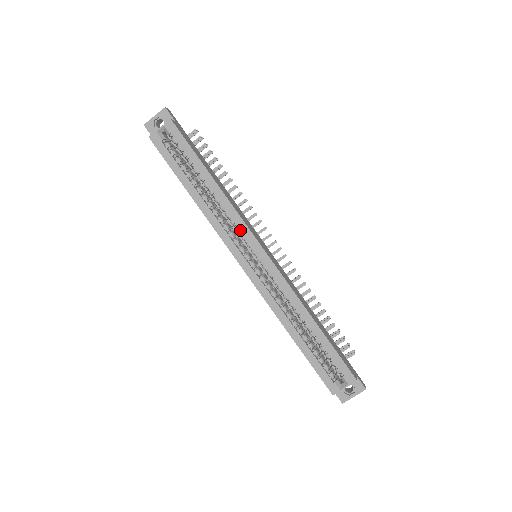
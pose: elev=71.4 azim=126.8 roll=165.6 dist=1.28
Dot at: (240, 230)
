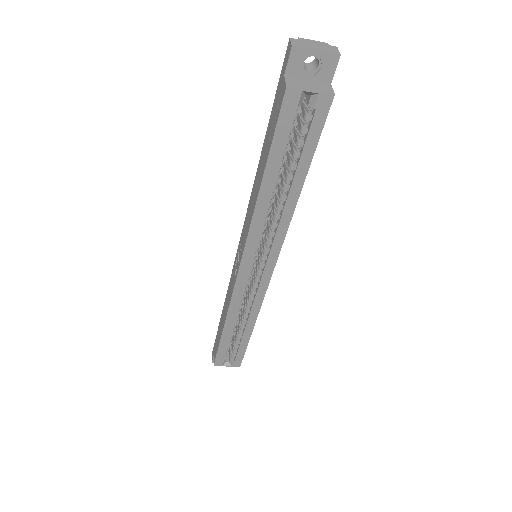
Dot at: (272, 246)
